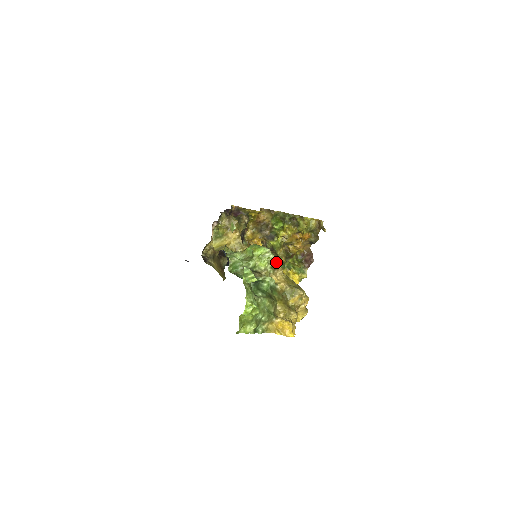
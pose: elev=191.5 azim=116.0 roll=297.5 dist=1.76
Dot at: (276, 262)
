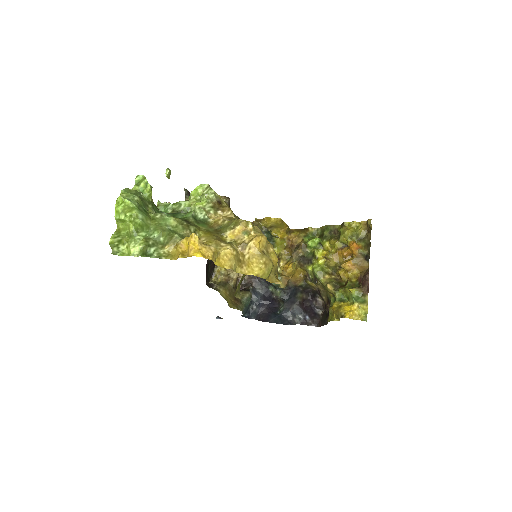
Dot at: (224, 205)
